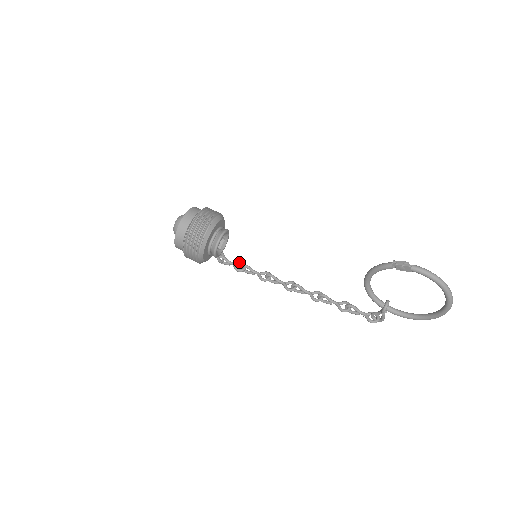
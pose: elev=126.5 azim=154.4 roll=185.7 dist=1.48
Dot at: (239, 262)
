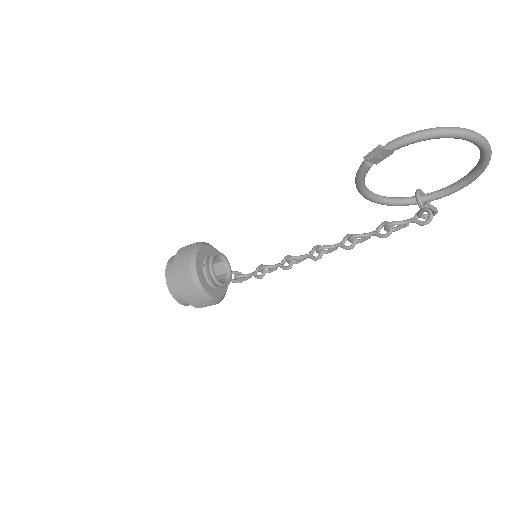
Dot at: (256, 268)
